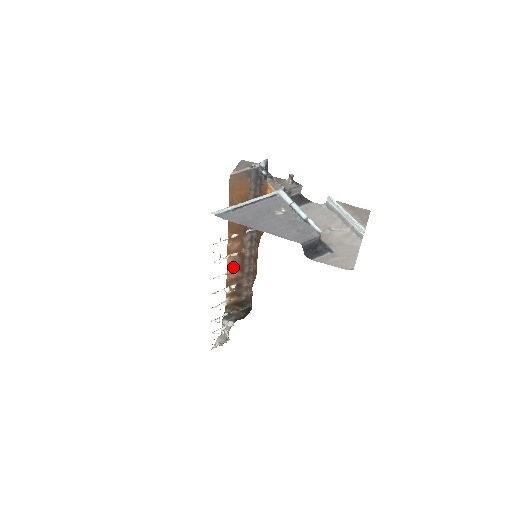
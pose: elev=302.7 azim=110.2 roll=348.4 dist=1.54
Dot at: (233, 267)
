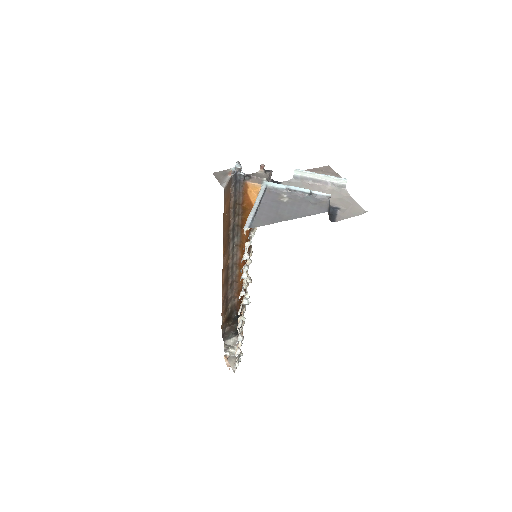
Dot at: (224, 284)
